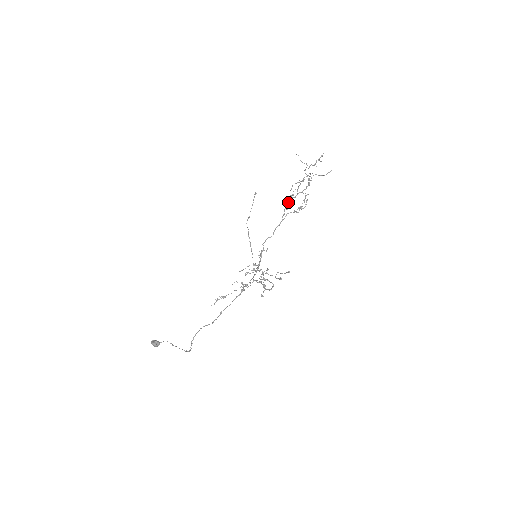
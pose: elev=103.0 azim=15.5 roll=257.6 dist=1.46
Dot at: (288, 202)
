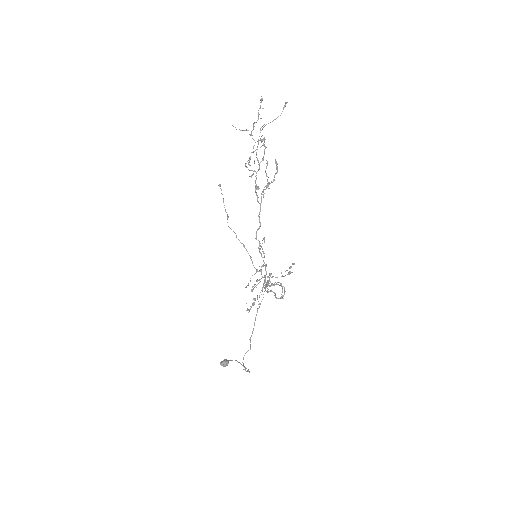
Dot at: occluded
